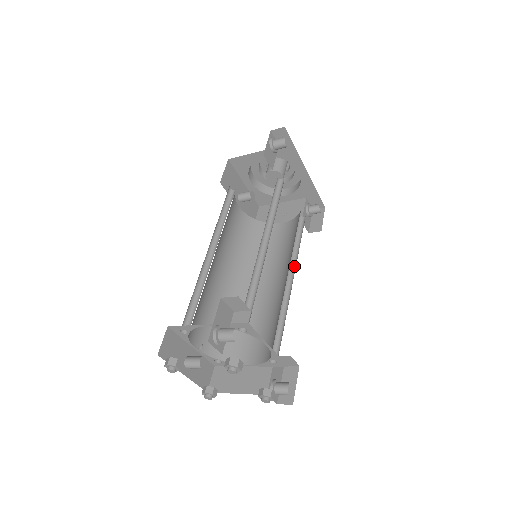
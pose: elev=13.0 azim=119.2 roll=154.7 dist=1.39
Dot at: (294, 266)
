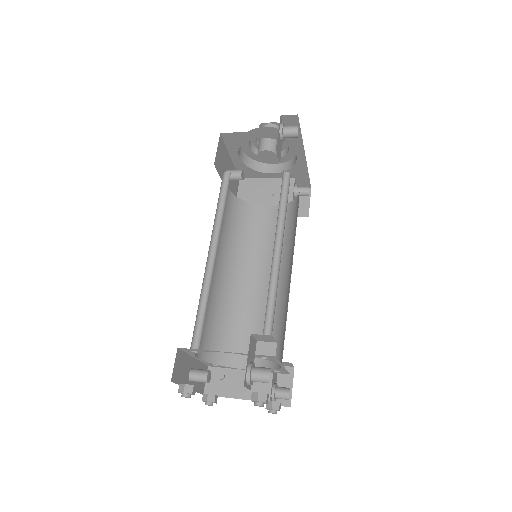
Dot at: occluded
